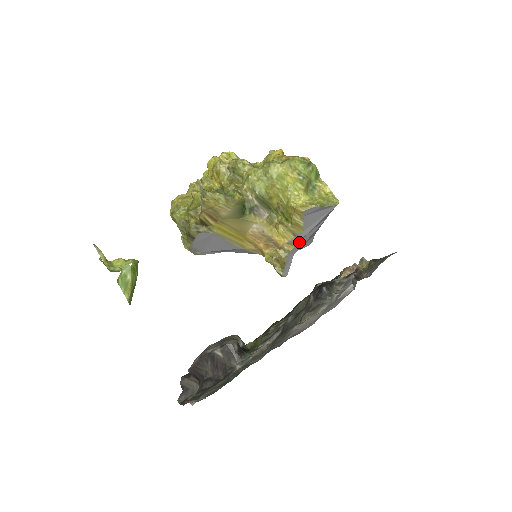
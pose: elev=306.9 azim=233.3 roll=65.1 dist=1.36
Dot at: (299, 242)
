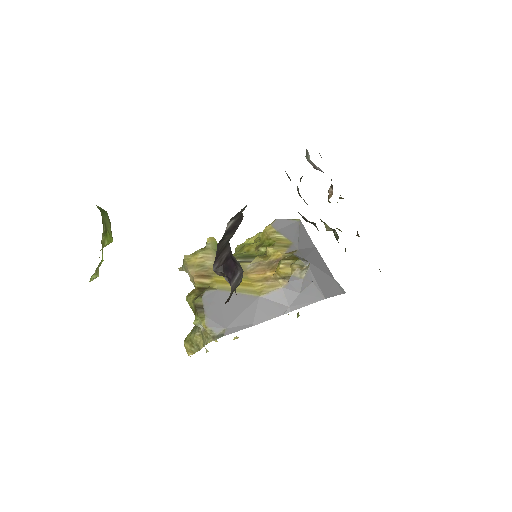
Dot at: (298, 251)
